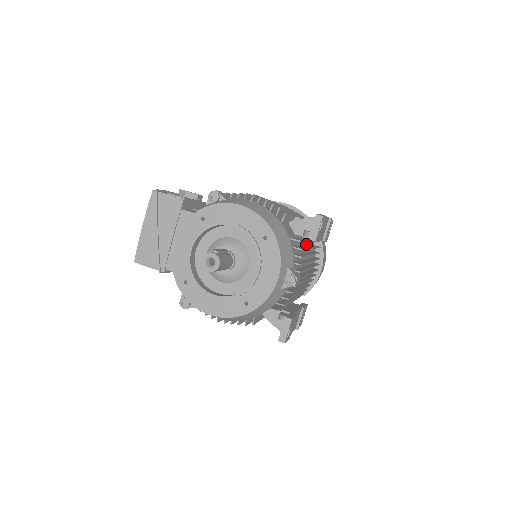
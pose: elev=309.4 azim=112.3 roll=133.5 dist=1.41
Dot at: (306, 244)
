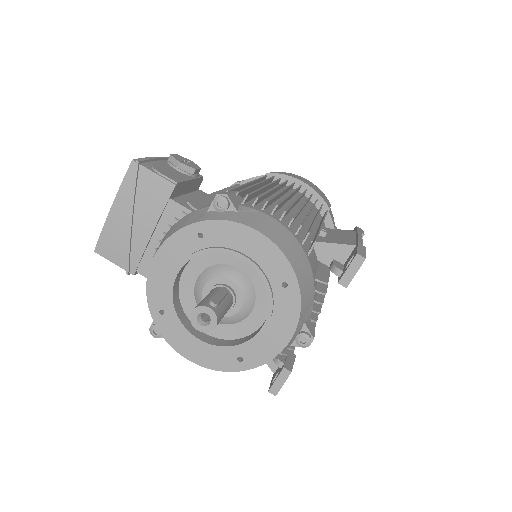
Dot at: occluded
